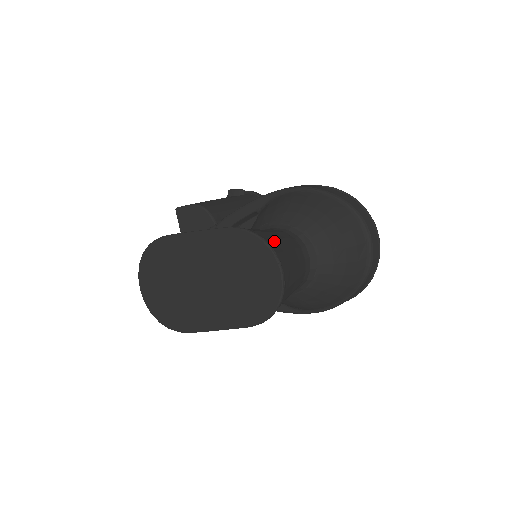
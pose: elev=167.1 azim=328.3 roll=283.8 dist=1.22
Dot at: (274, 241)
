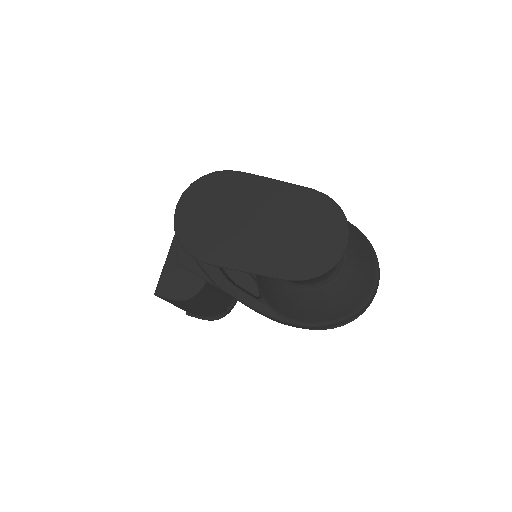
Dot at: occluded
